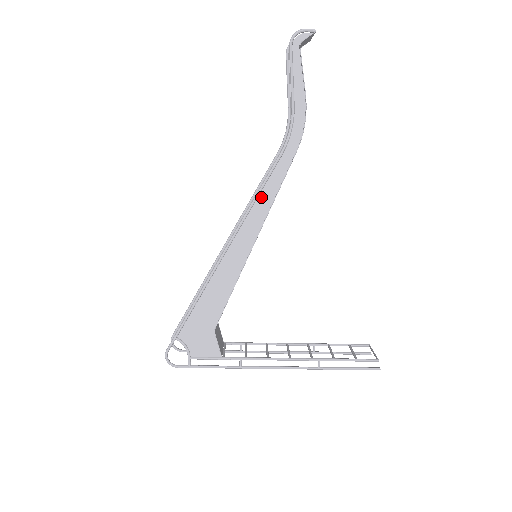
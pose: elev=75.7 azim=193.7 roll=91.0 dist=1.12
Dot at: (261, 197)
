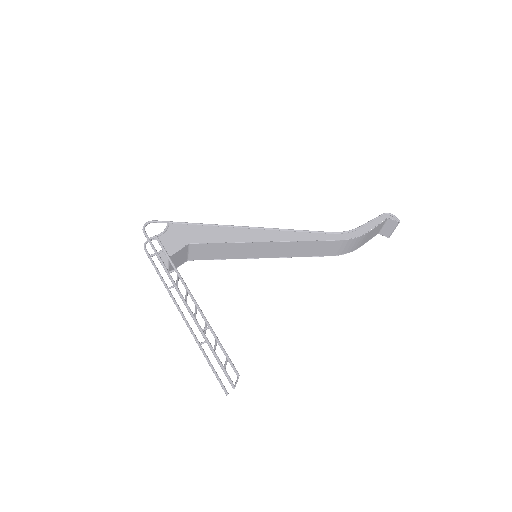
Dot at: (299, 233)
